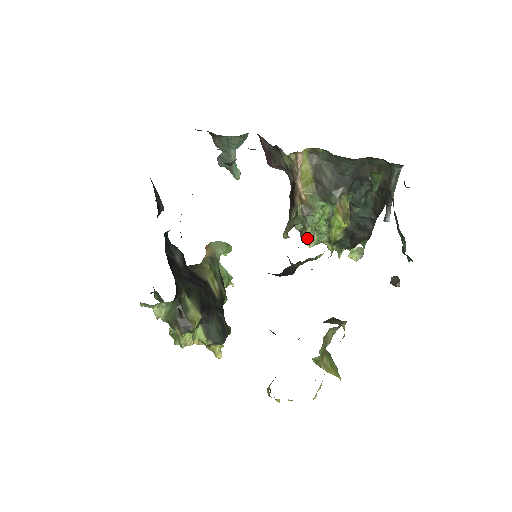
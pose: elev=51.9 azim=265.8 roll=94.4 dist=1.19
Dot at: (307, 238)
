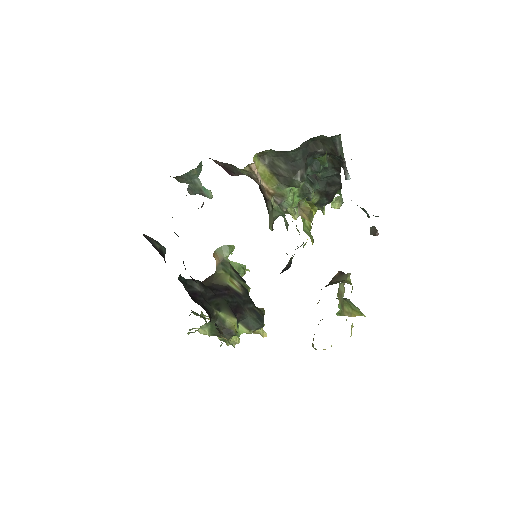
Dot at: (290, 214)
